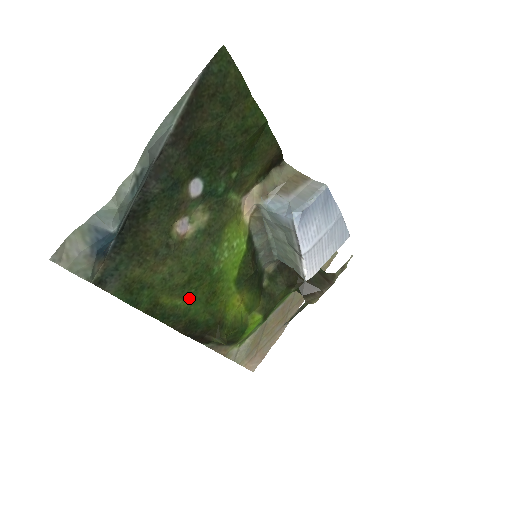
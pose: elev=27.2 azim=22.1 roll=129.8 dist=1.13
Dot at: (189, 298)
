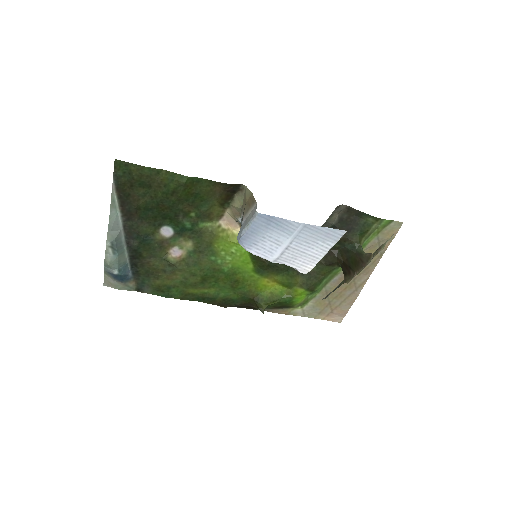
Dot at: (213, 287)
